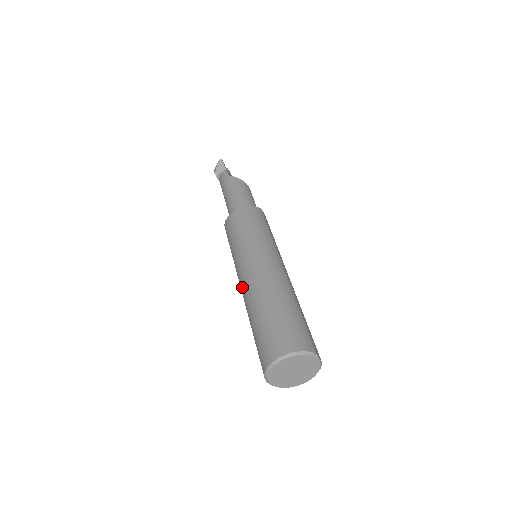
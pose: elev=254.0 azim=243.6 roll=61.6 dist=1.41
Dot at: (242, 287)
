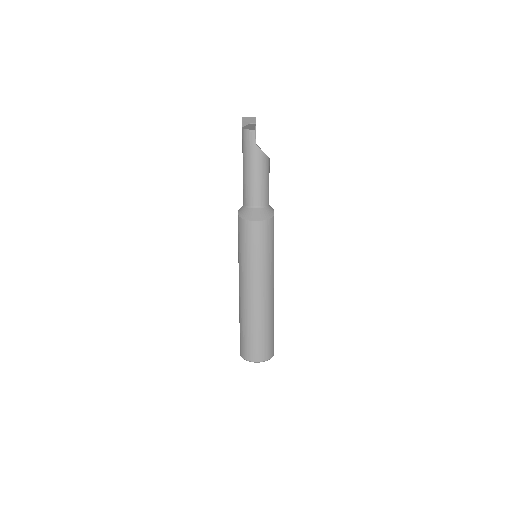
Dot at: (242, 294)
